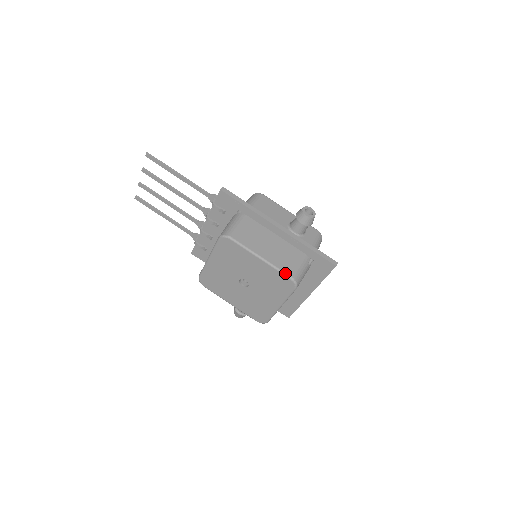
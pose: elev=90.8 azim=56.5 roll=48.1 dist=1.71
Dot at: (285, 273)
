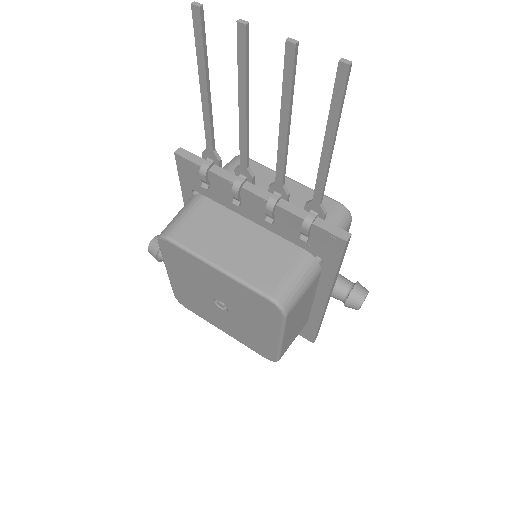
Dot at: (280, 356)
